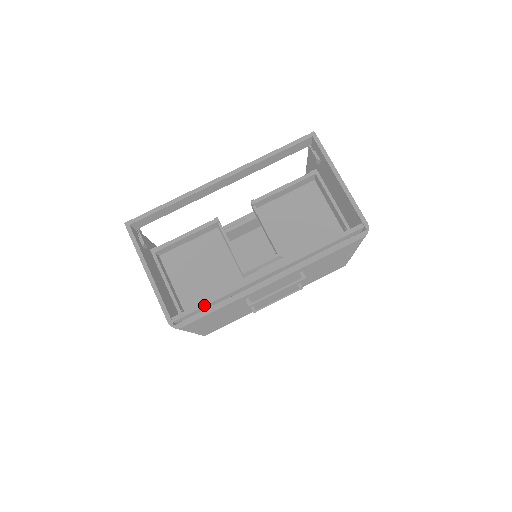
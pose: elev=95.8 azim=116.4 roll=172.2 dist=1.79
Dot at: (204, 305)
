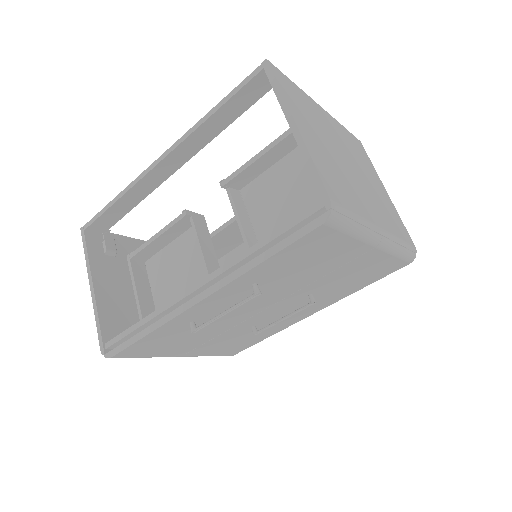
Dot at: (132, 330)
